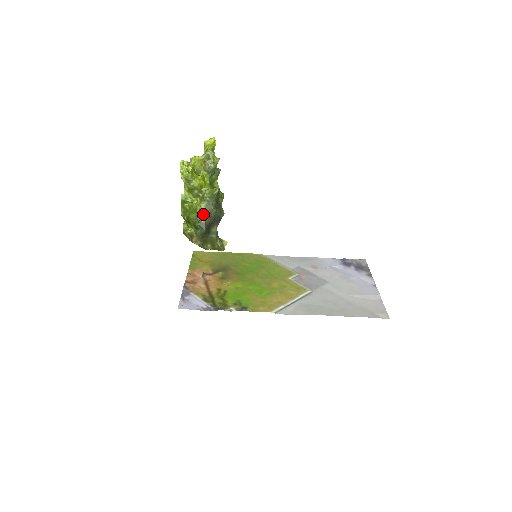
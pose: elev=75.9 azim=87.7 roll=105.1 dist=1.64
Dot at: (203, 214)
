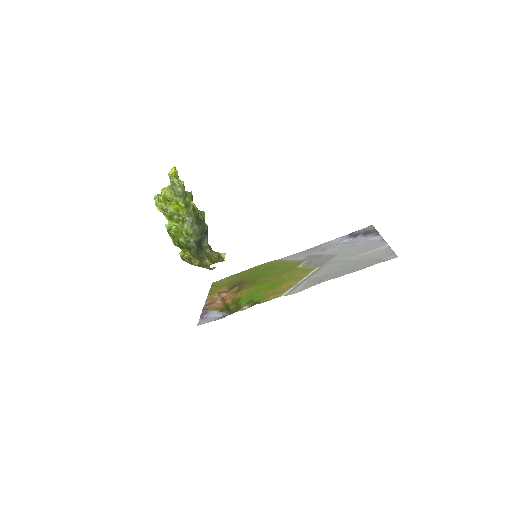
Dot at: (188, 233)
